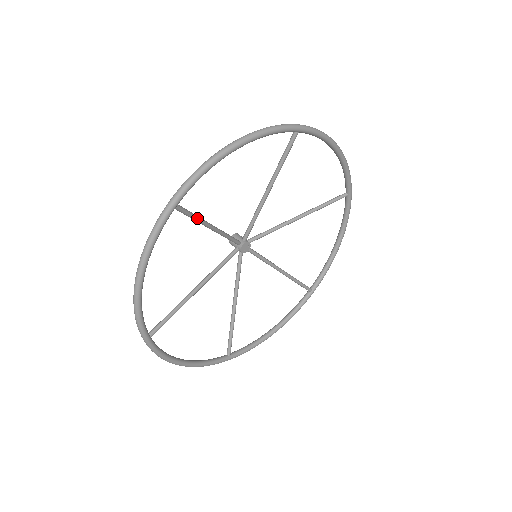
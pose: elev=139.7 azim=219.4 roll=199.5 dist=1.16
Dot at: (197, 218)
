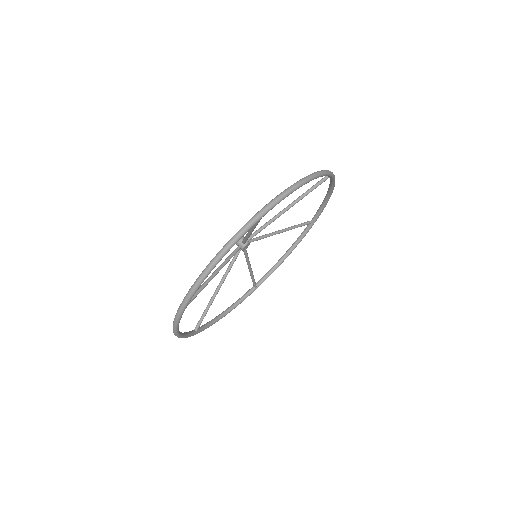
Dot at: occluded
